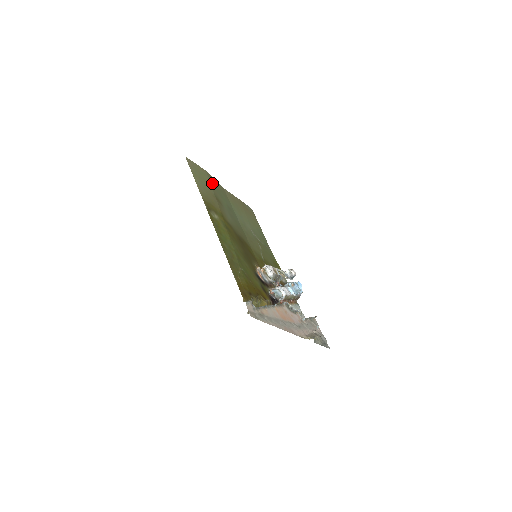
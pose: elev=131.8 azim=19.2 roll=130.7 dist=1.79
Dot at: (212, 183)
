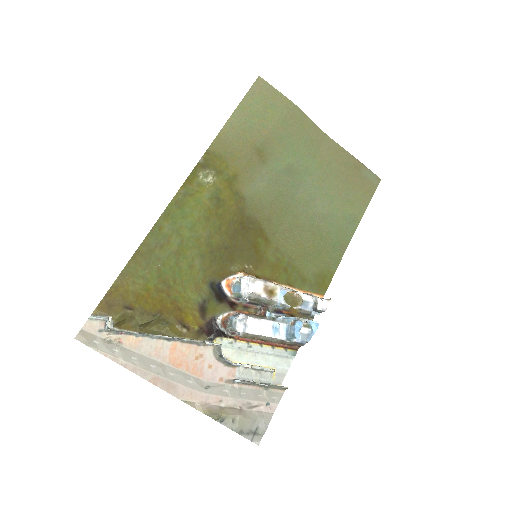
Dot at: (285, 125)
